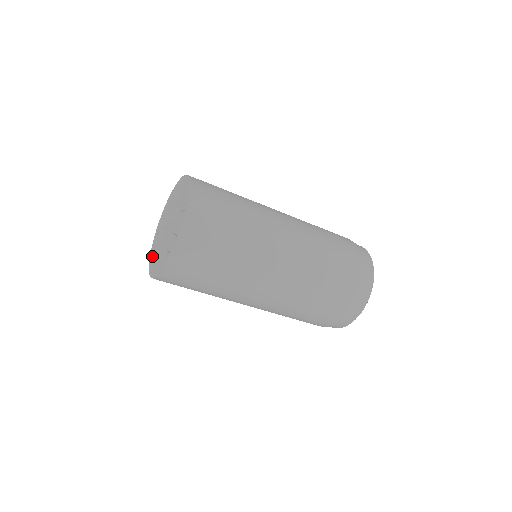
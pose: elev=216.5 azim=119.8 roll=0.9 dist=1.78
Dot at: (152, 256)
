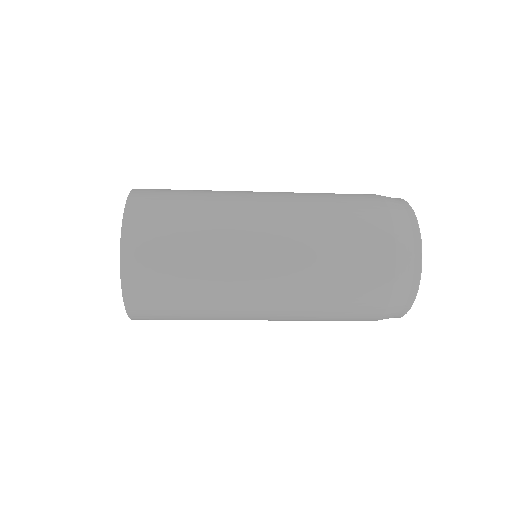
Dot at: occluded
